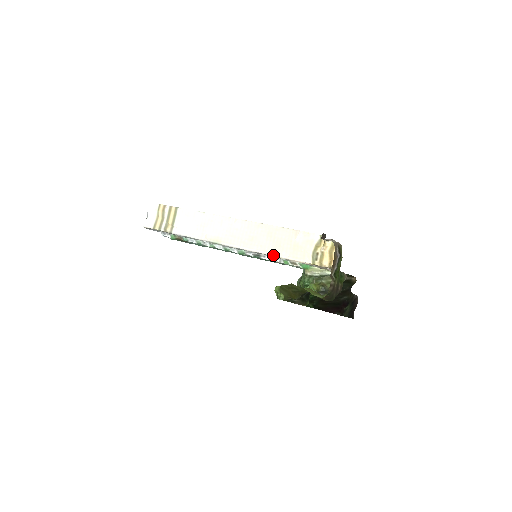
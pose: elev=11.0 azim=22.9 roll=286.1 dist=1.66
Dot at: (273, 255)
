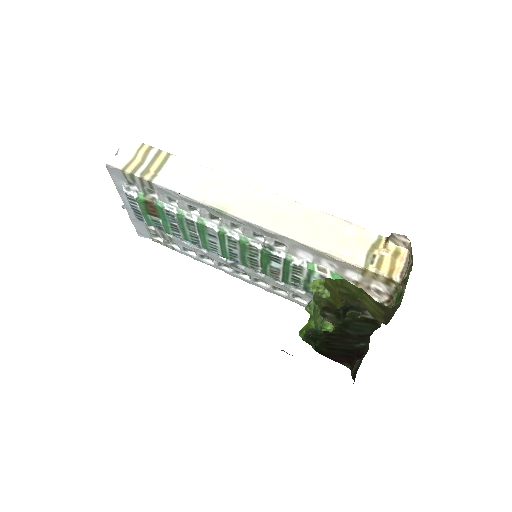
Dot at: (307, 244)
